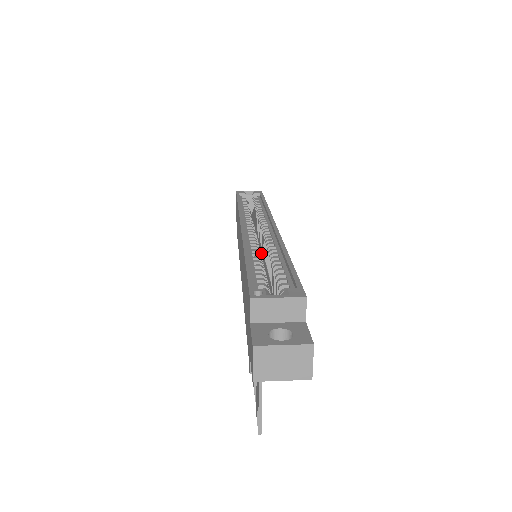
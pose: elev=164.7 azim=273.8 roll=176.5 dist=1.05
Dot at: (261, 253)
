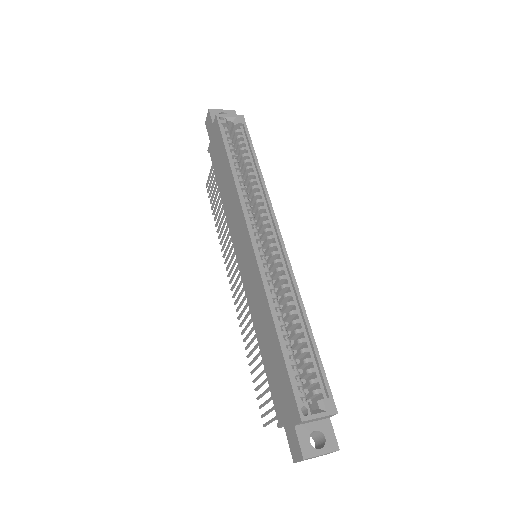
Dot at: occluded
